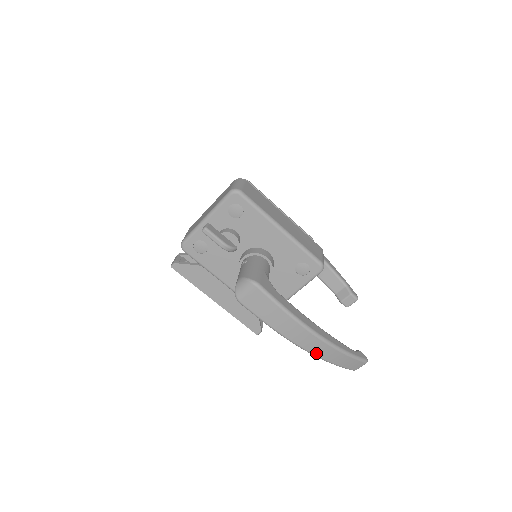
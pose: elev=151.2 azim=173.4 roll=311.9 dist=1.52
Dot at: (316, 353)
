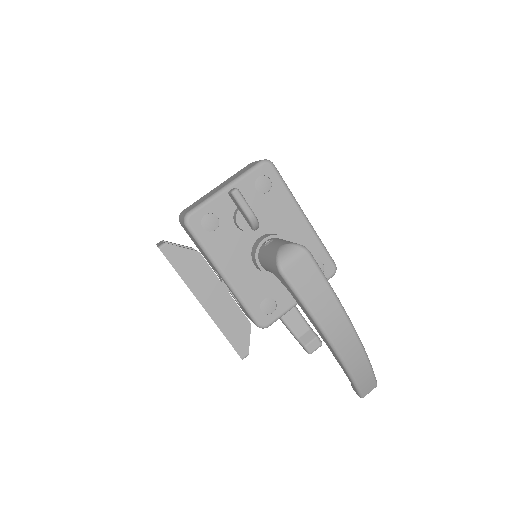
Dot at: (346, 357)
